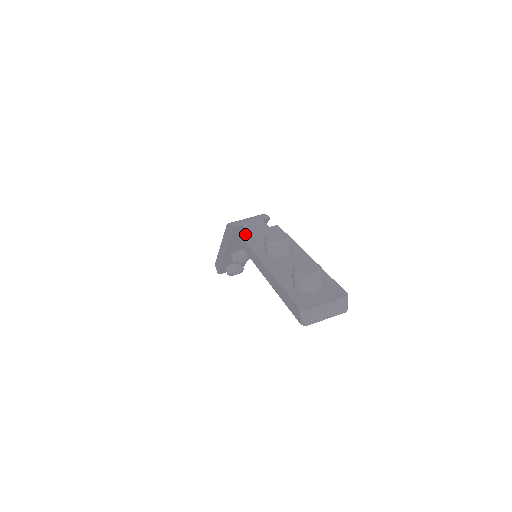
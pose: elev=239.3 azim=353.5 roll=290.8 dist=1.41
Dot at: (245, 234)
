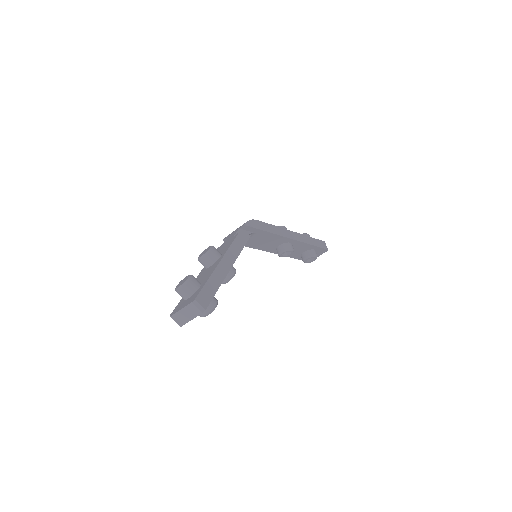
Dot at: (219, 247)
